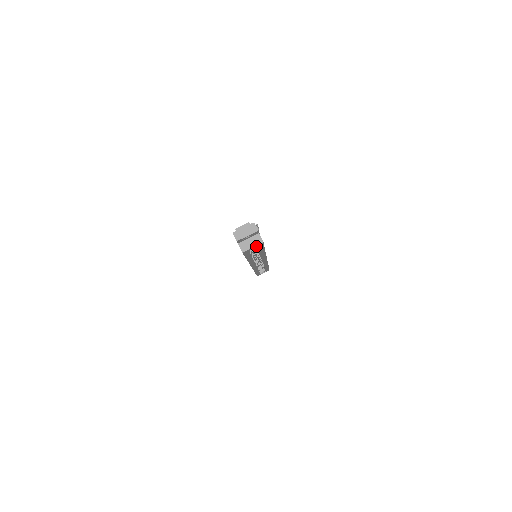
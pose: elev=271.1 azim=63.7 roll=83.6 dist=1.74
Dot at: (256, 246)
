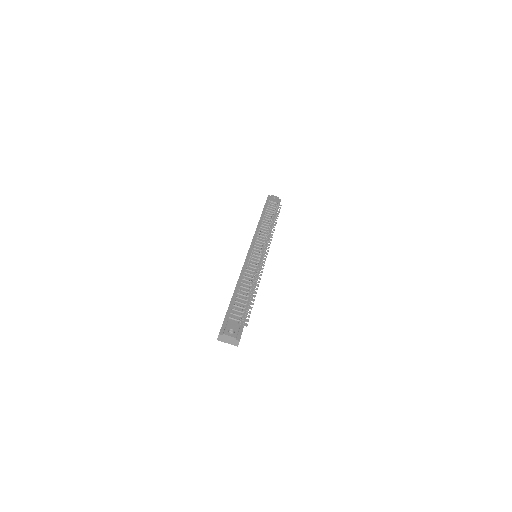
Dot at: occluded
